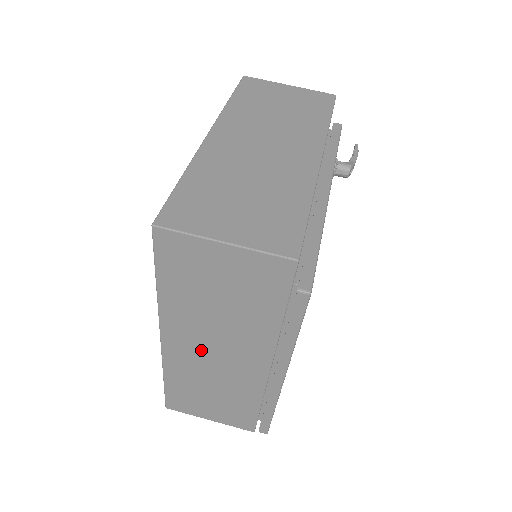
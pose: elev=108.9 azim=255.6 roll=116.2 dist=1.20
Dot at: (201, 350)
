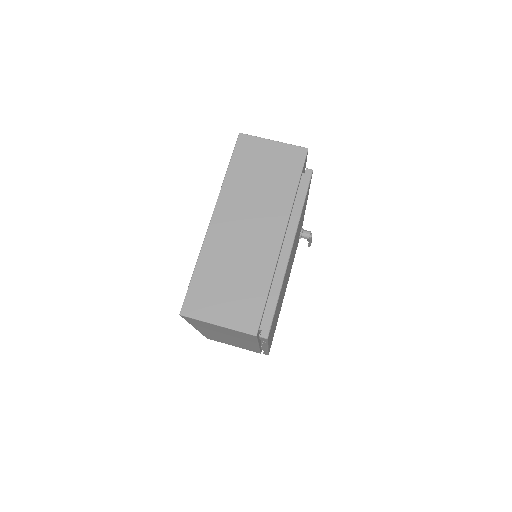
Dot at: (238, 225)
